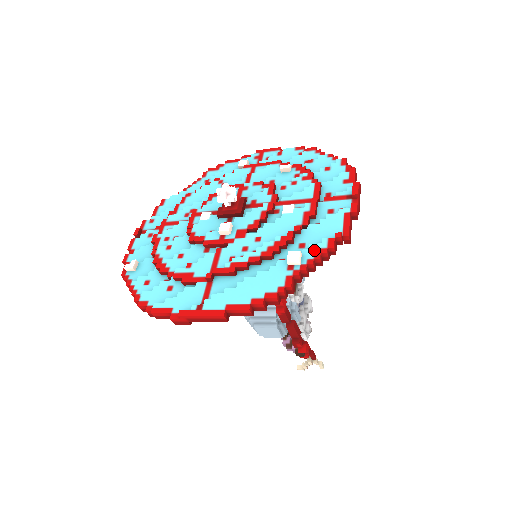
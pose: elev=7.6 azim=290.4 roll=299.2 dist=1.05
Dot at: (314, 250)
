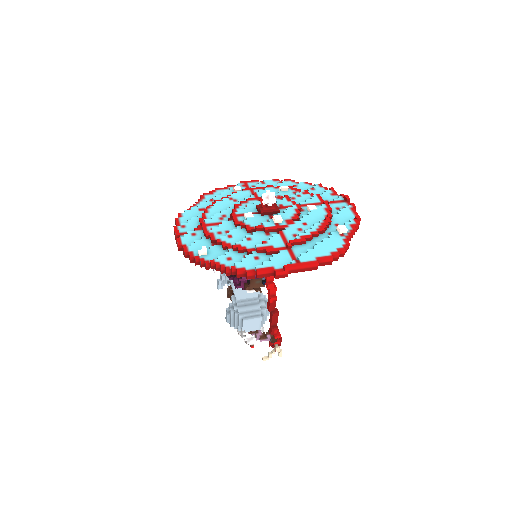
Dot at: (349, 225)
